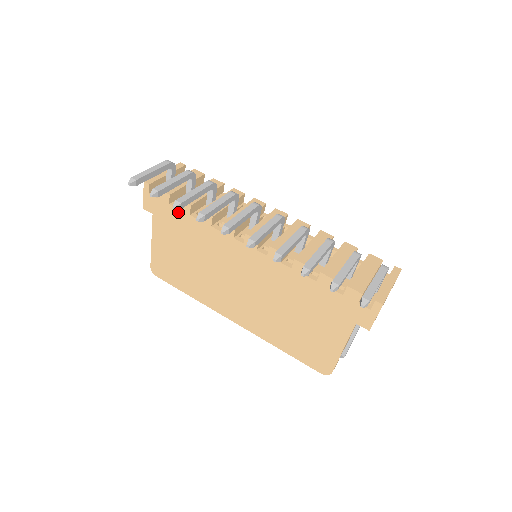
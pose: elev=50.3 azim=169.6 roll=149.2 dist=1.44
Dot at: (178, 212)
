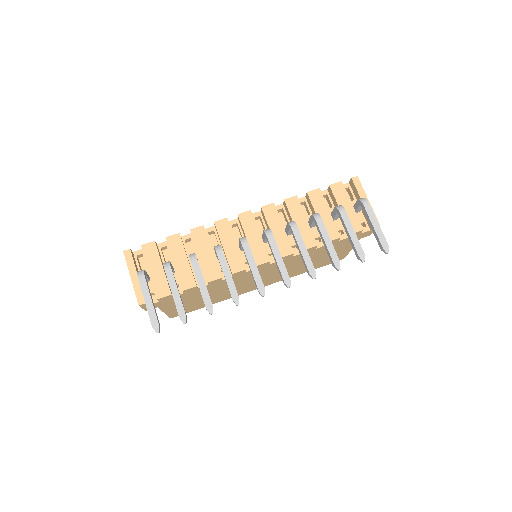
Dot at: (185, 294)
